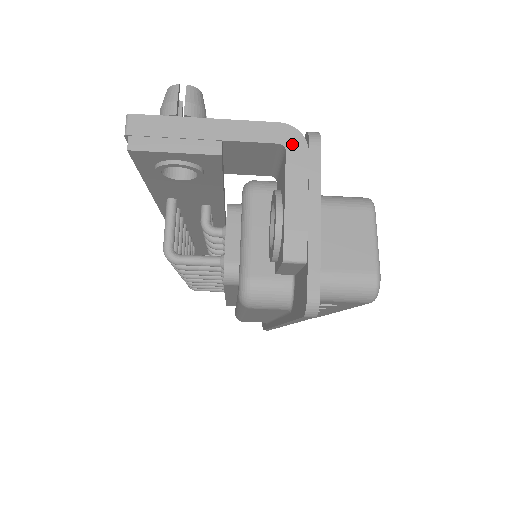
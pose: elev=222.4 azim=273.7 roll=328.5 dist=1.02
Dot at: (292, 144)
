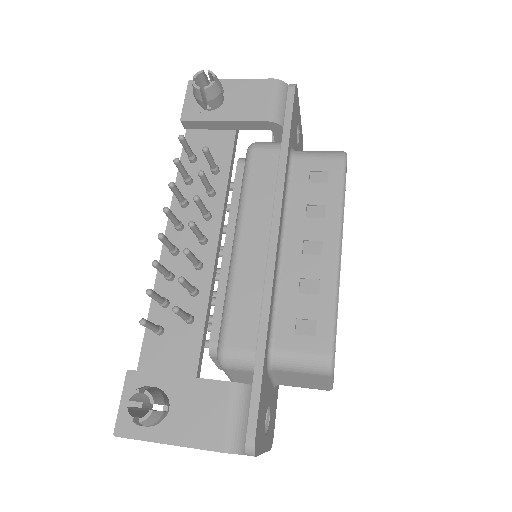
Dot at: occluded
